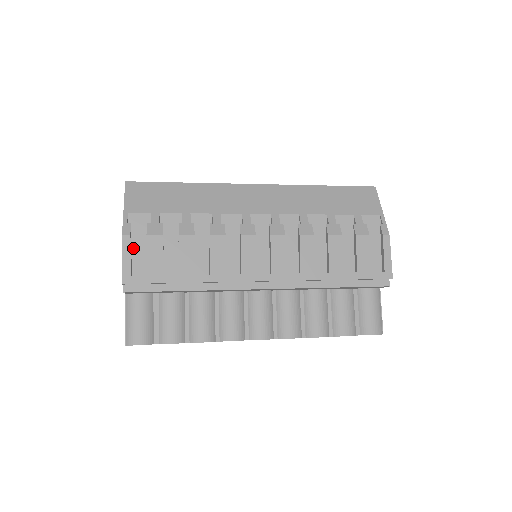
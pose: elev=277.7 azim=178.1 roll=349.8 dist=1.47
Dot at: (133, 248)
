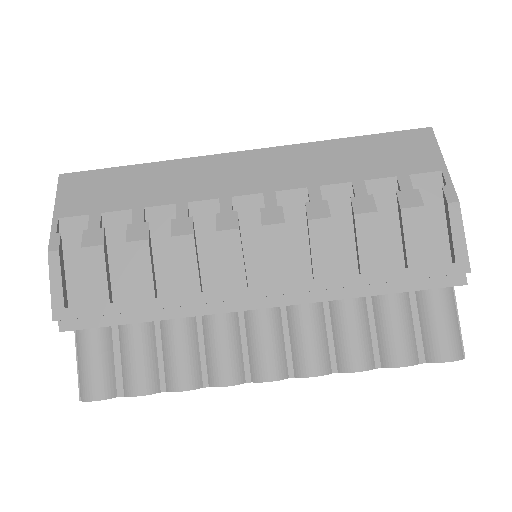
Dot at: (69, 267)
